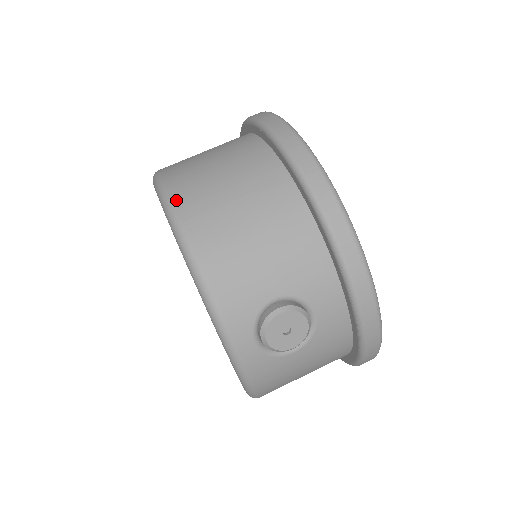
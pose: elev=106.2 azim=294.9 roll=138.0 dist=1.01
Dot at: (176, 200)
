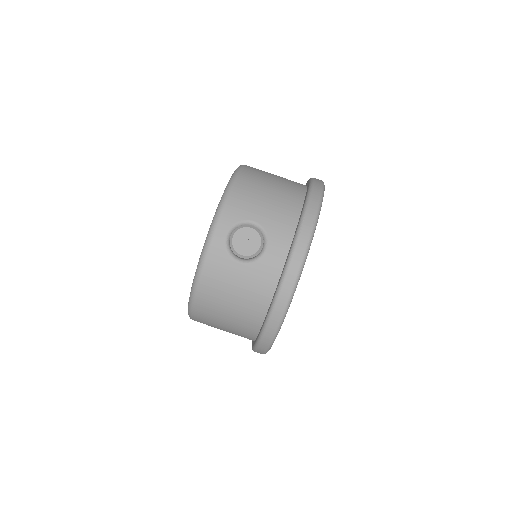
Dot at: (246, 166)
